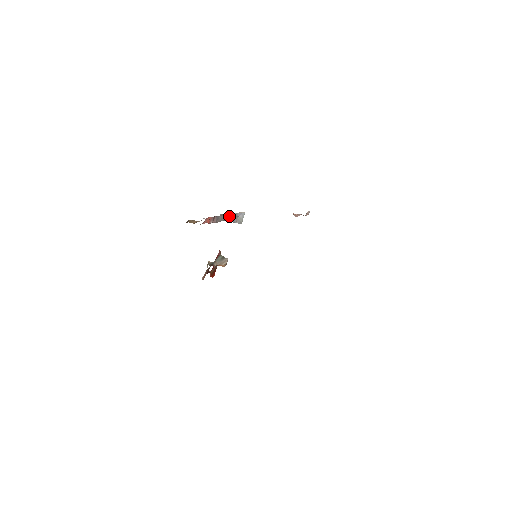
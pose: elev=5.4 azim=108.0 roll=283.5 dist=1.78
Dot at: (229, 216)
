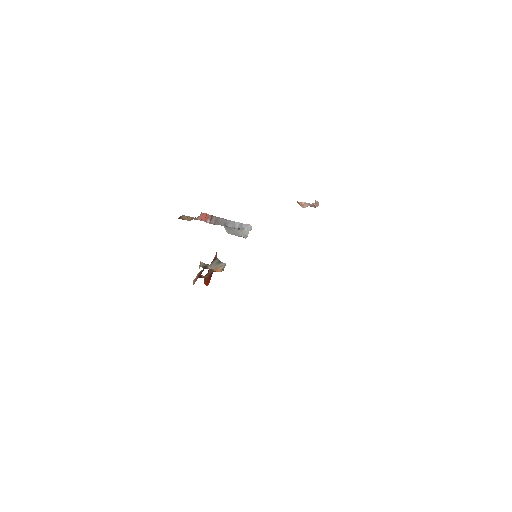
Dot at: (231, 223)
